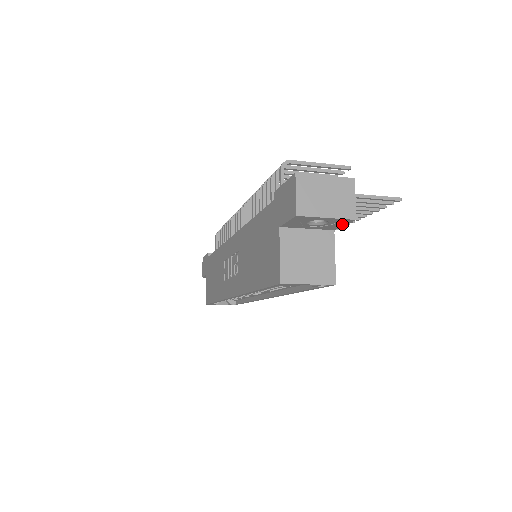
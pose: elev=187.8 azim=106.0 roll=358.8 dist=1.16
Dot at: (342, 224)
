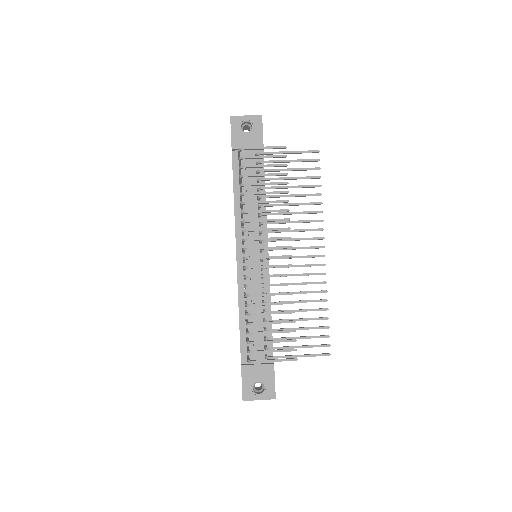
Dot at: occluded
